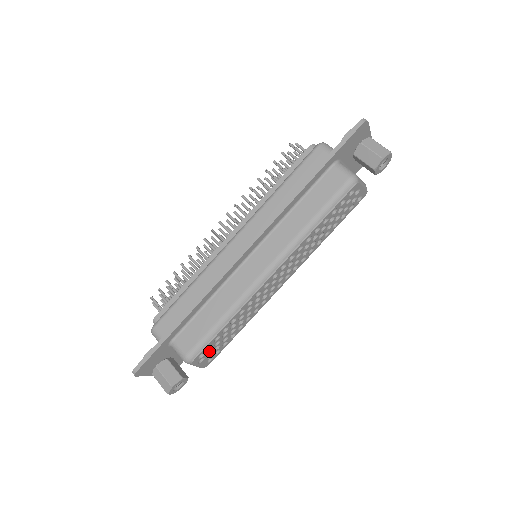
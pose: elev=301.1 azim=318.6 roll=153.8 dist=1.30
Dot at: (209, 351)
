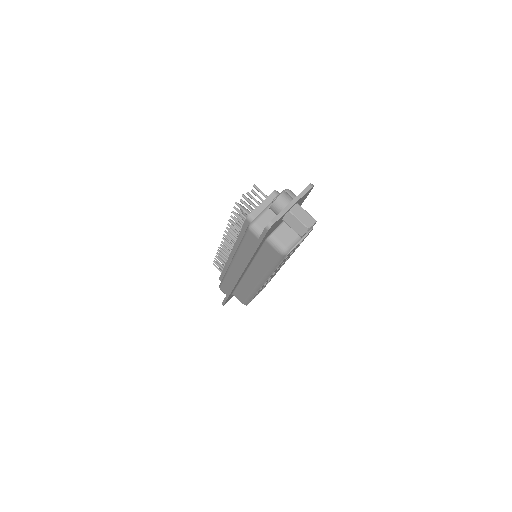
Dot at: (257, 294)
